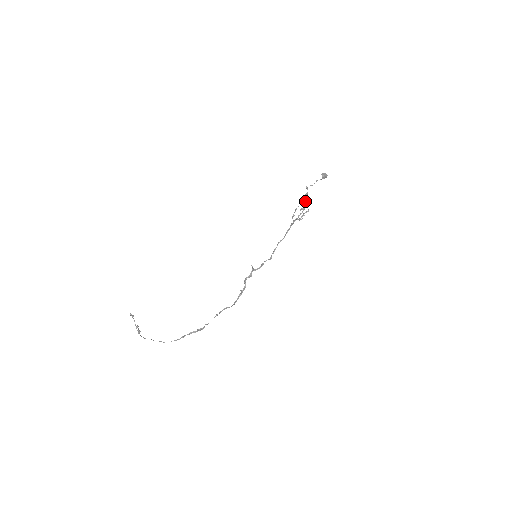
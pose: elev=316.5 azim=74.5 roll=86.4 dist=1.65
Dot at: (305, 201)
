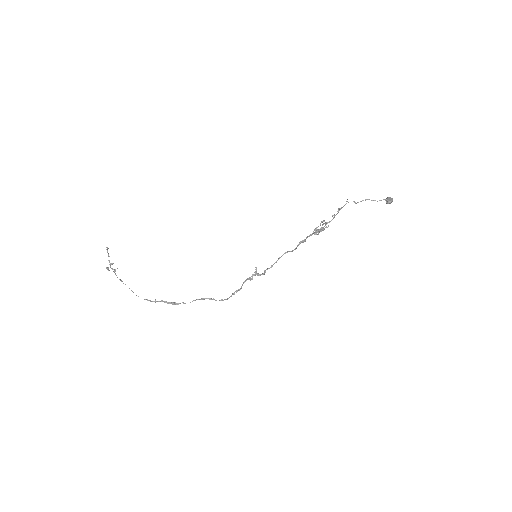
Dot at: (332, 215)
